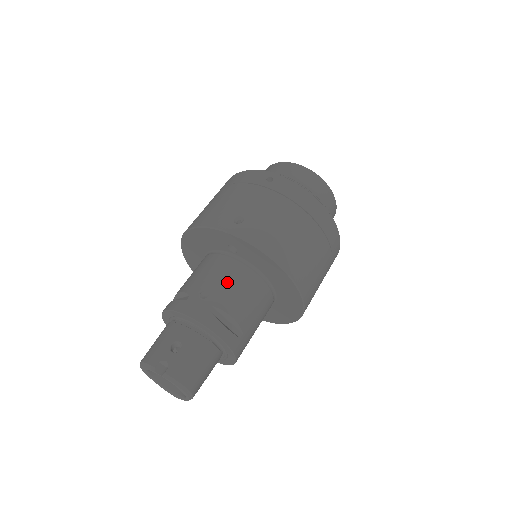
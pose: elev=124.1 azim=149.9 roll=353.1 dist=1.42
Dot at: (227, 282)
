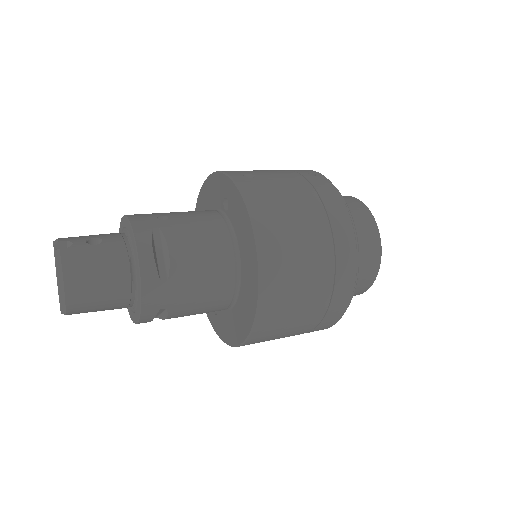
Dot at: (194, 223)
